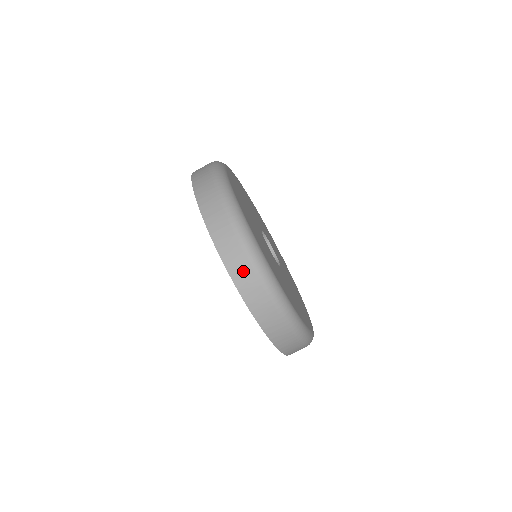
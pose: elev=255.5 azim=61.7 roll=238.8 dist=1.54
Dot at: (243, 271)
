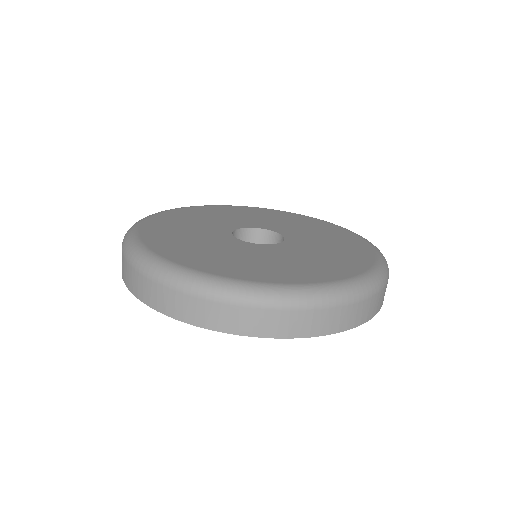
Dot at: (161, 297)
